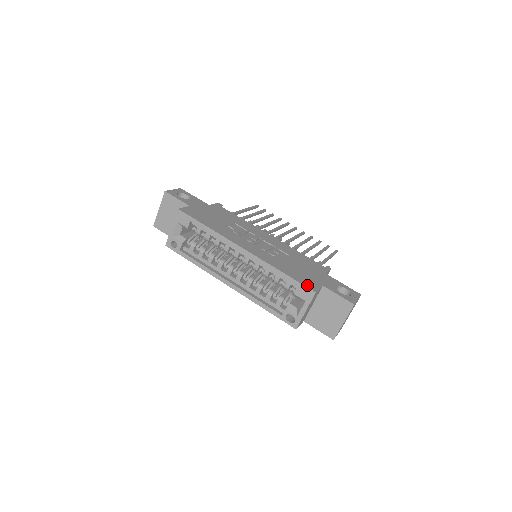
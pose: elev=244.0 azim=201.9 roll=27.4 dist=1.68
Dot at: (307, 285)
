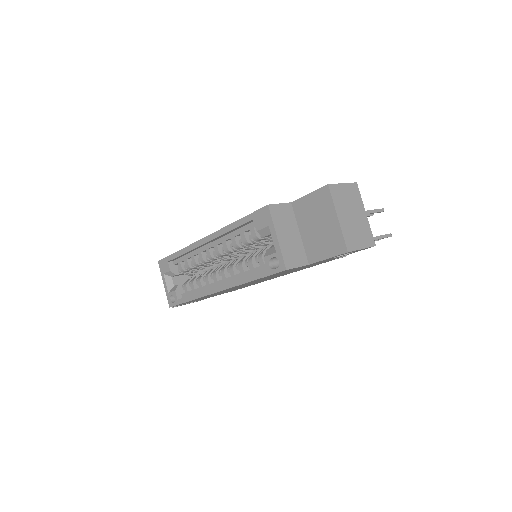
Dot at: (261, 209)
